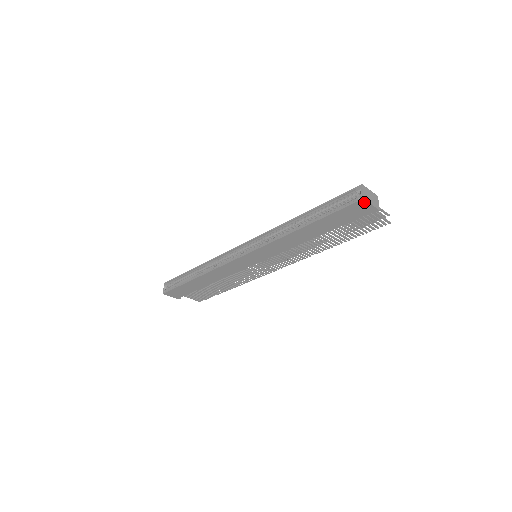
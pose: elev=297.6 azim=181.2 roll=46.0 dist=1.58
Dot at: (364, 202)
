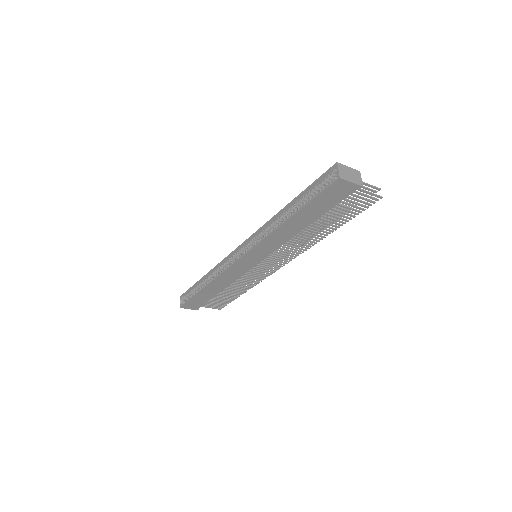
Dot at: (342, 181)
